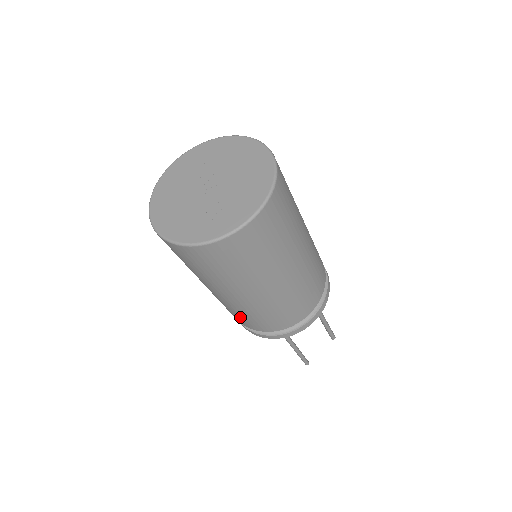
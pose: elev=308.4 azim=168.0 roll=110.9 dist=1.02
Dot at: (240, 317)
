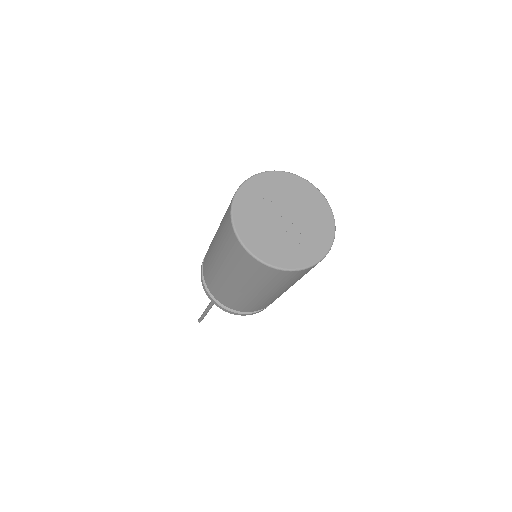
Dot at: (245, 305)
